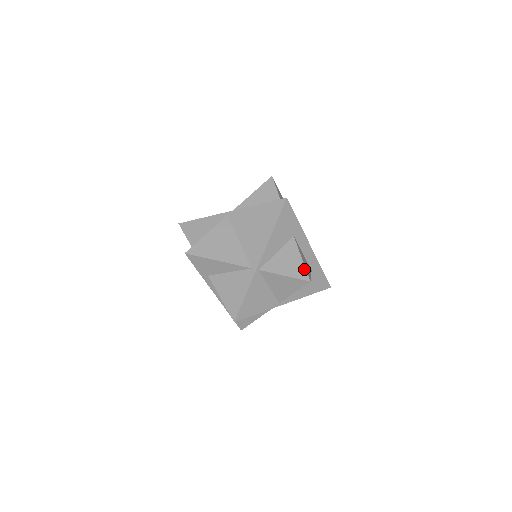
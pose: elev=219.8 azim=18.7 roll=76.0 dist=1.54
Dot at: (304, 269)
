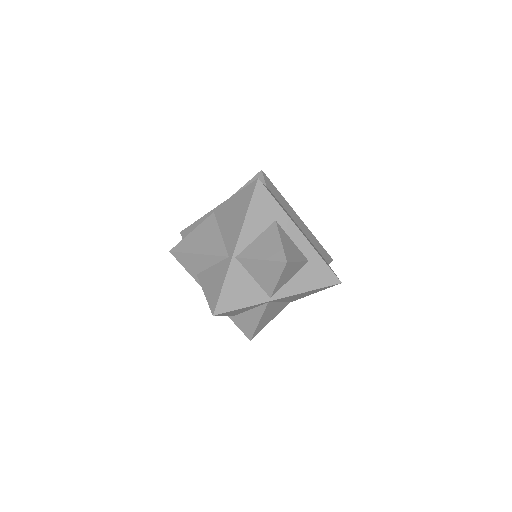
Dot at: (282, 250)
